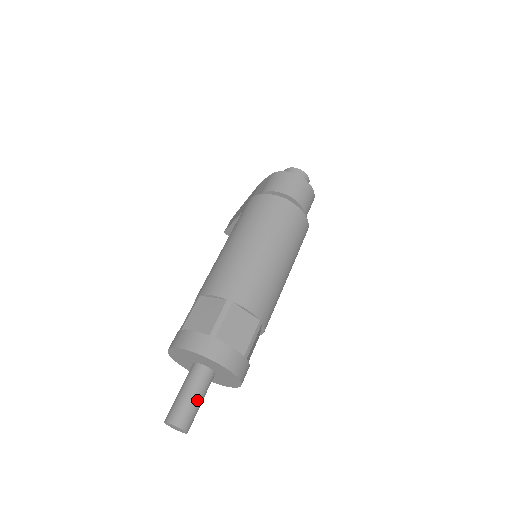
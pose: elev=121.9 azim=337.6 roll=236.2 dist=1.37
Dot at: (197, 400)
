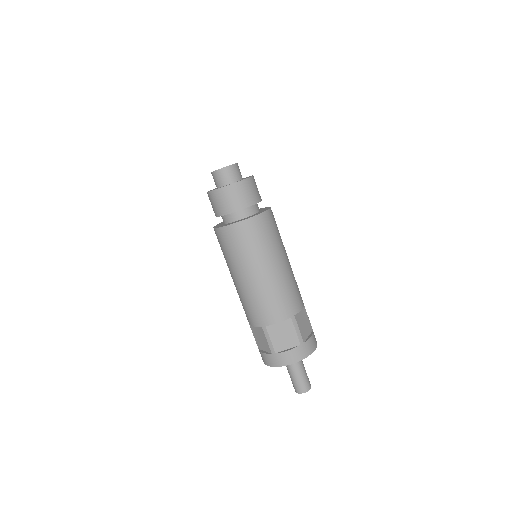
Dot at: (300, 374)
